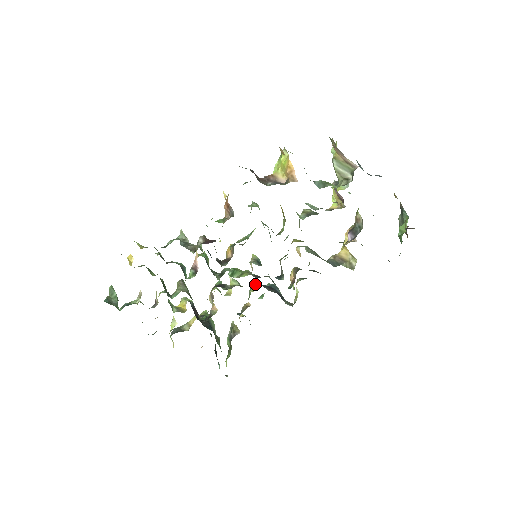
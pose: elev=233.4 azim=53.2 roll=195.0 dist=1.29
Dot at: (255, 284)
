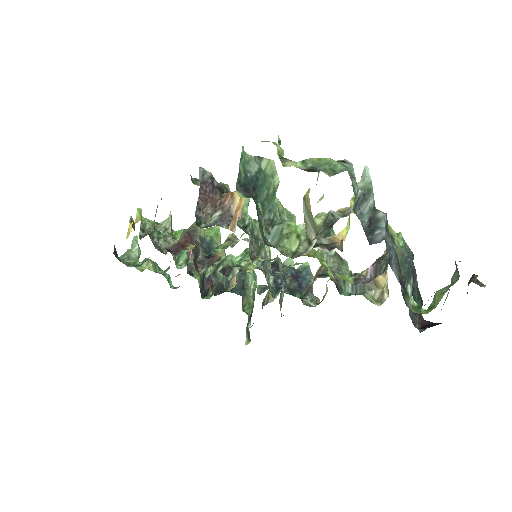
Dot at: (285, 263)
